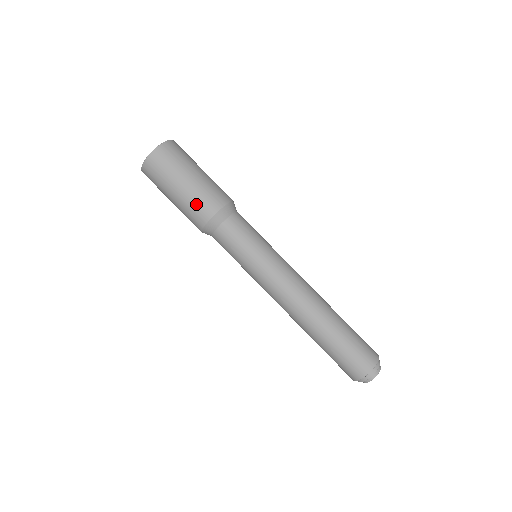
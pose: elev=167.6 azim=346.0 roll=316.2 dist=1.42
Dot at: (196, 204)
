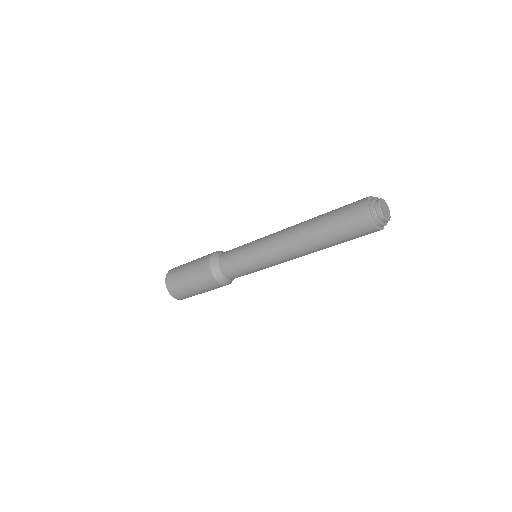
Dot at: (199, 263)
